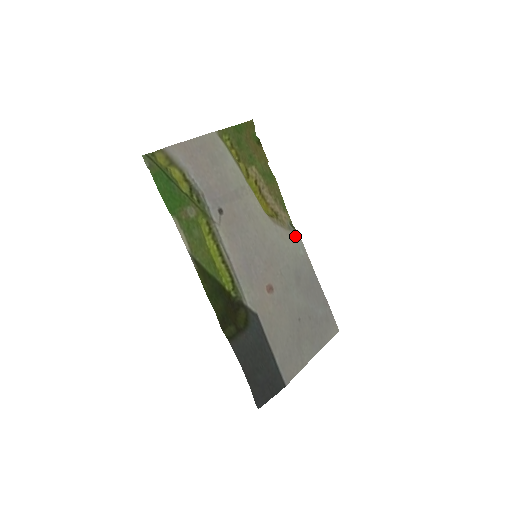
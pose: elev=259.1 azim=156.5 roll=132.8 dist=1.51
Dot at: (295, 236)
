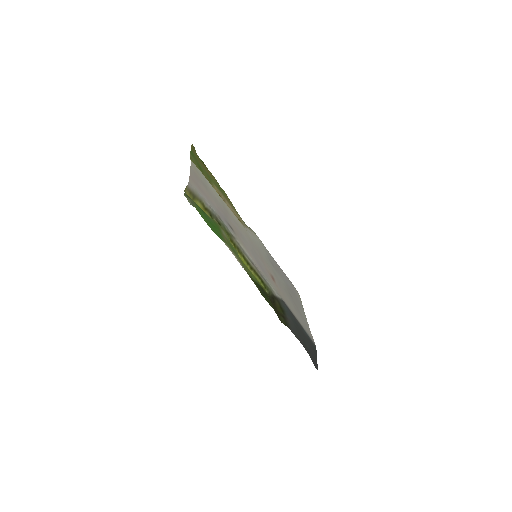
Dot at: occluded
